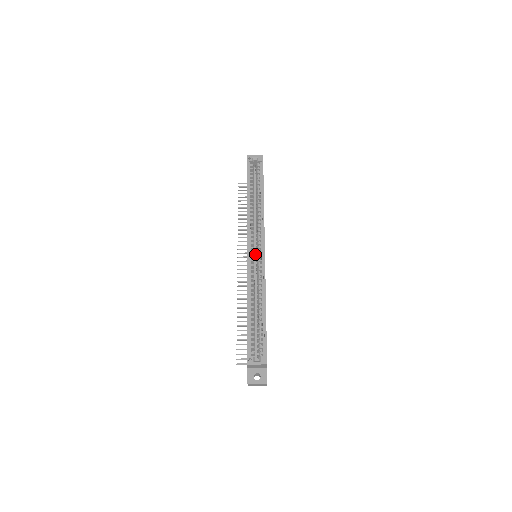
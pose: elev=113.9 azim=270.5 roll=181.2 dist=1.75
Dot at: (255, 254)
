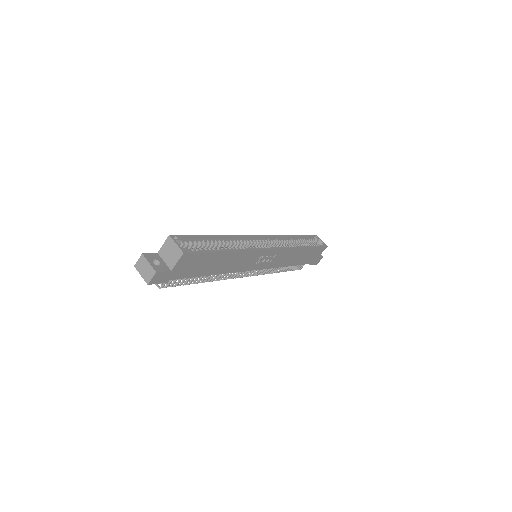
Dot at: occluded
